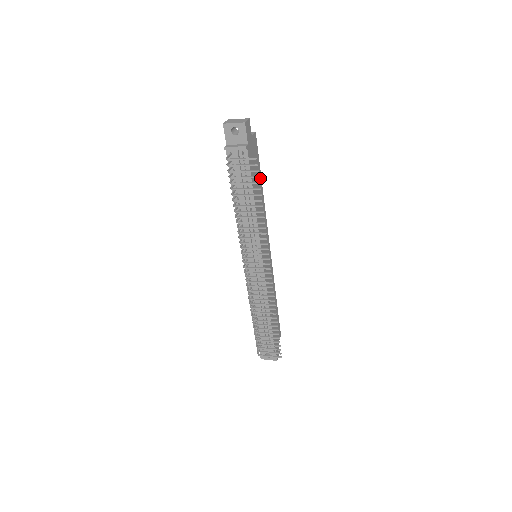
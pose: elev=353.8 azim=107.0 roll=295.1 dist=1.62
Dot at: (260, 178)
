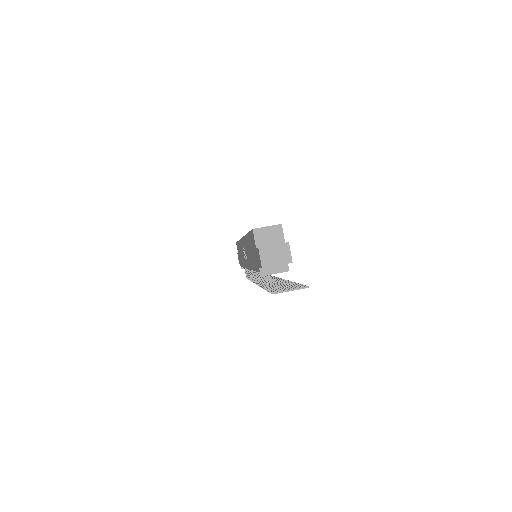
Dot at: occluded
